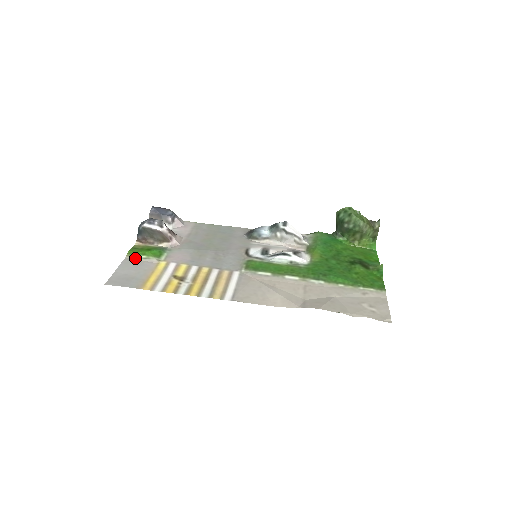
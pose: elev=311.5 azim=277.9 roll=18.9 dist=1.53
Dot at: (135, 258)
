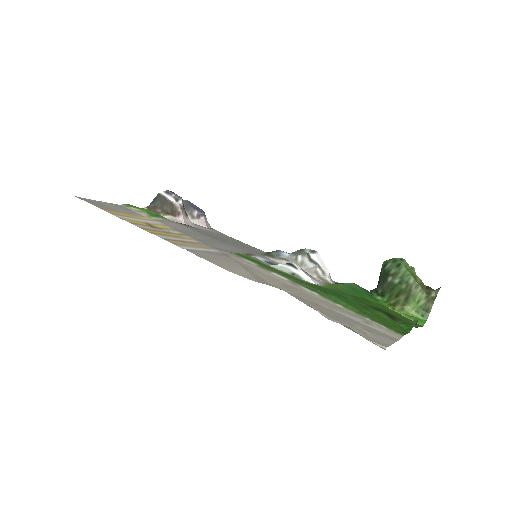
Dot at: (128, 208)
